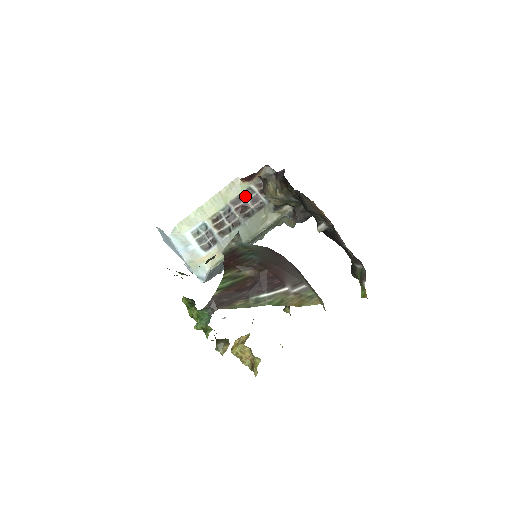
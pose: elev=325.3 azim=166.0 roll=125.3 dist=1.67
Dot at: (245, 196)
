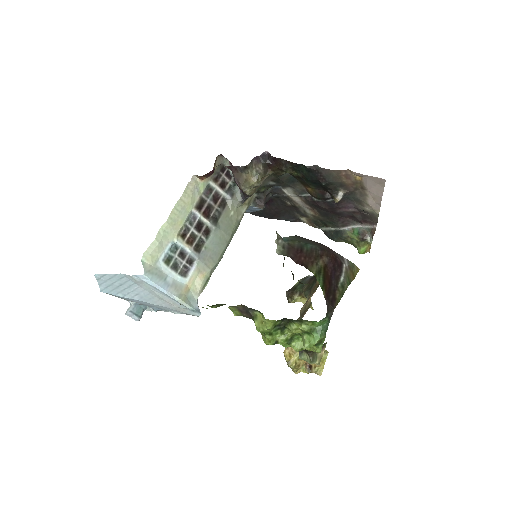
Dot at: (206, 196)
